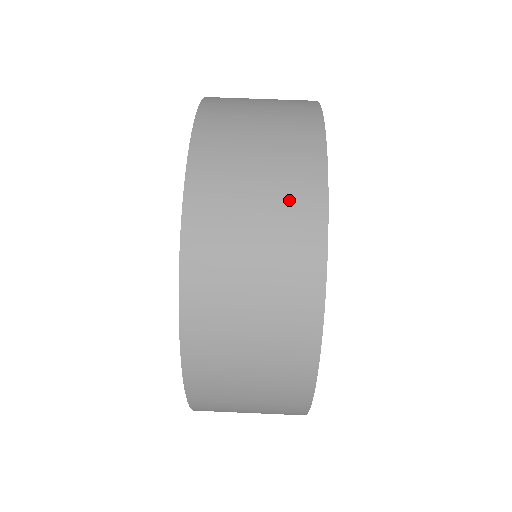
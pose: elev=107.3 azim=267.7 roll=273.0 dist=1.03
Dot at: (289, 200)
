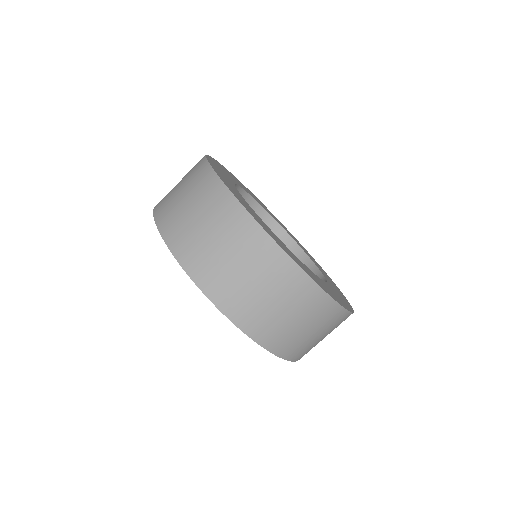
Dot at: occluded
